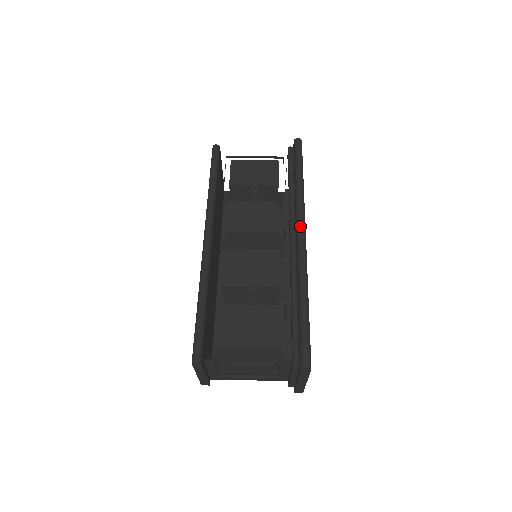
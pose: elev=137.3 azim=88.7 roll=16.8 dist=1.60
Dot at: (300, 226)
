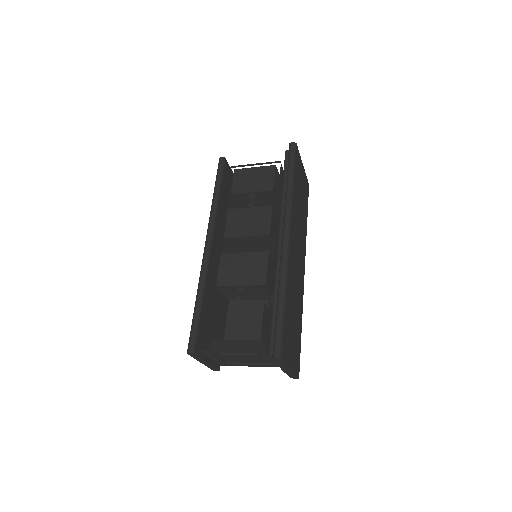
Dot at: (285, 228)
